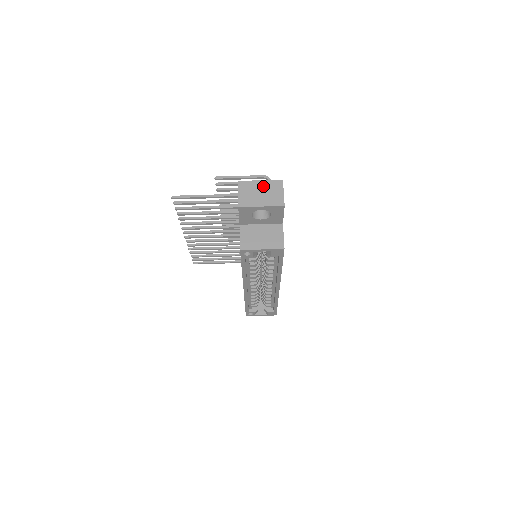
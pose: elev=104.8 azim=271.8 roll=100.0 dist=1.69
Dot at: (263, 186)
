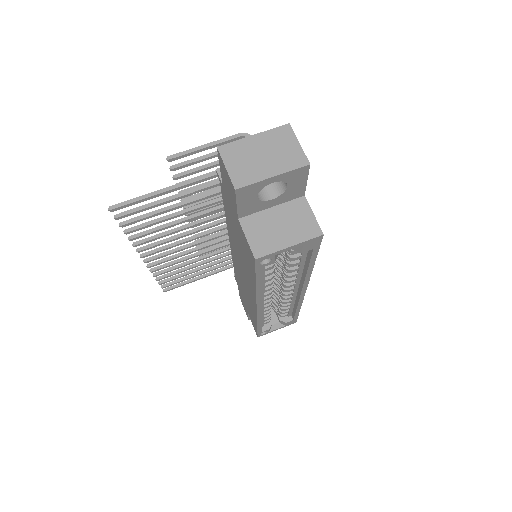
Dot at: (262, 143)
